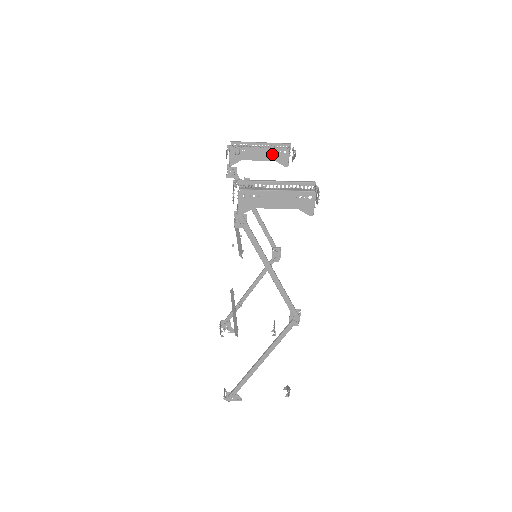
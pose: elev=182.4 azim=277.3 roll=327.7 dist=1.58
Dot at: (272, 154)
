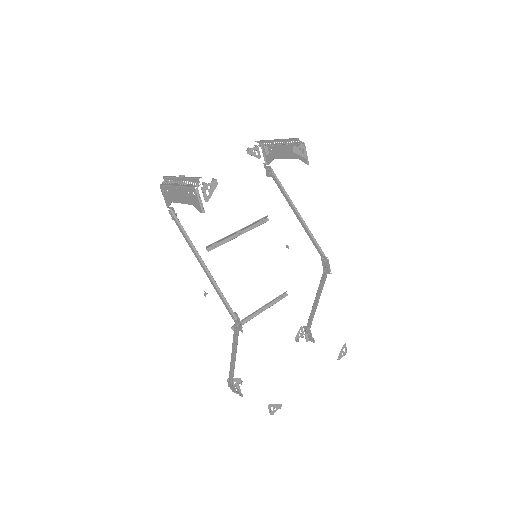
Dot at: occluded
